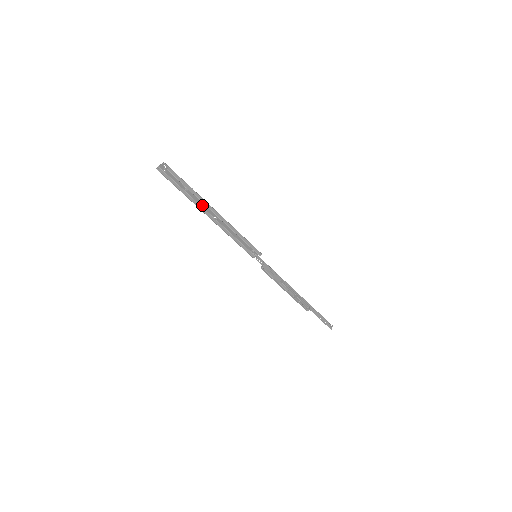
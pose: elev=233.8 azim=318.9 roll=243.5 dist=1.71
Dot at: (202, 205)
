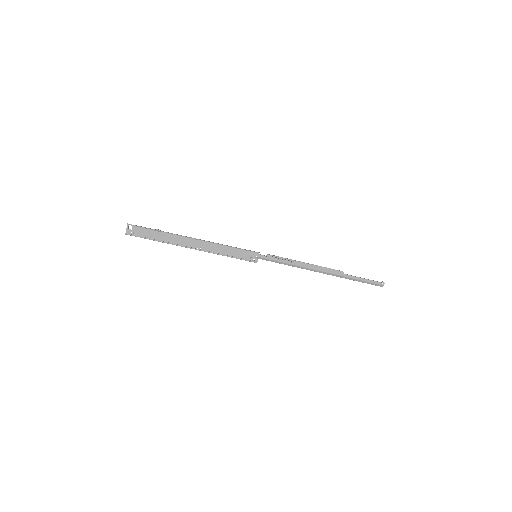
Dot at: (180, 244)
